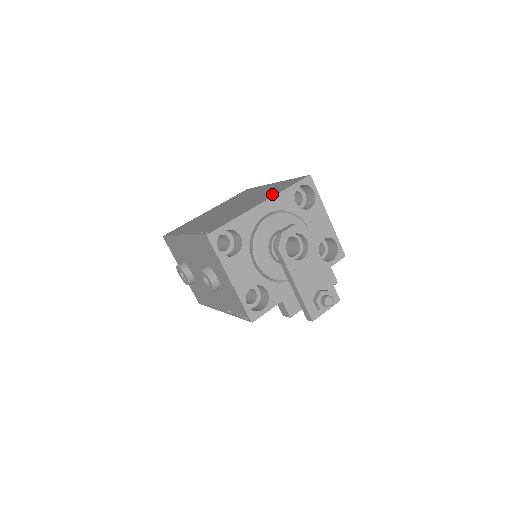
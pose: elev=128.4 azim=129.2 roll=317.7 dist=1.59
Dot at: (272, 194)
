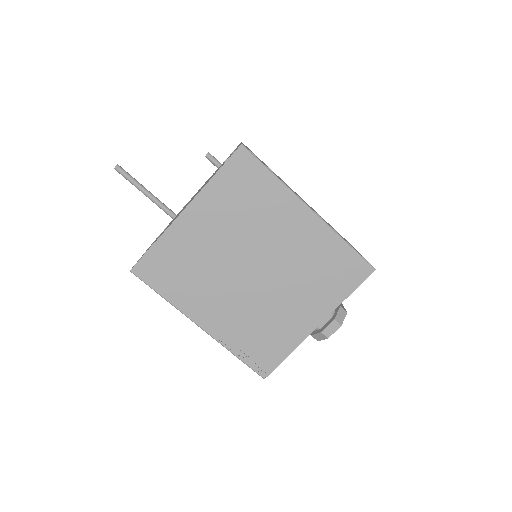
Dot at: (327, 301)
